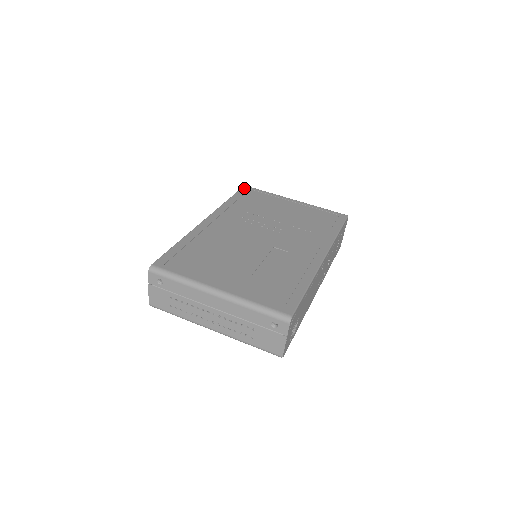
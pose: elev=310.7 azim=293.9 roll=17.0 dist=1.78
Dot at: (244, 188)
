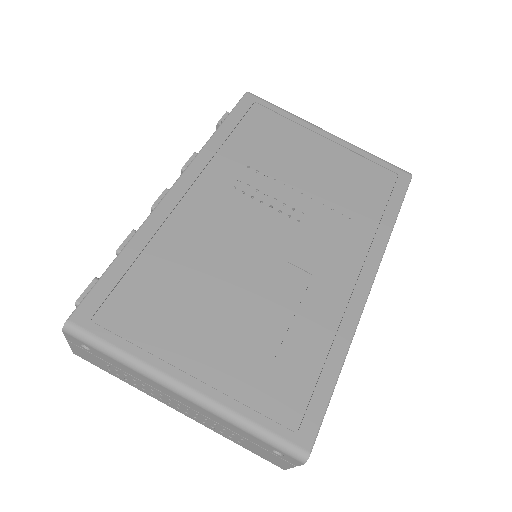
Dot at: (245, 99)
